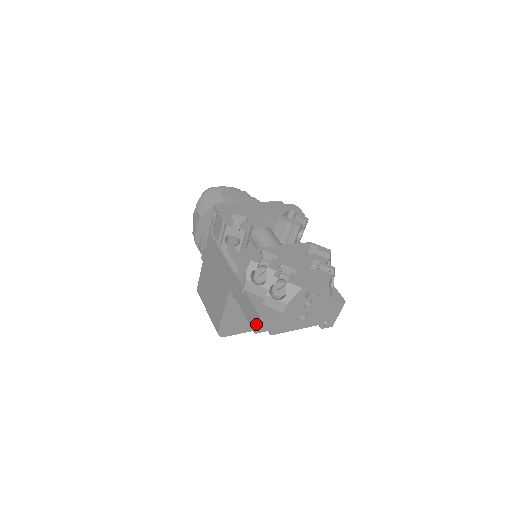
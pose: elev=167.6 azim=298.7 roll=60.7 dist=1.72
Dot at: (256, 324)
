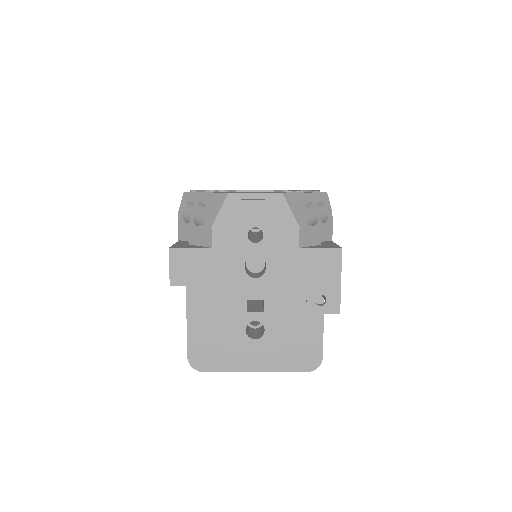
Dot at: (169, 267)
